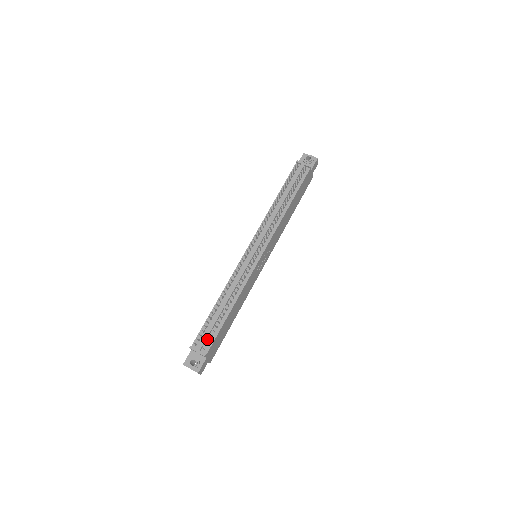
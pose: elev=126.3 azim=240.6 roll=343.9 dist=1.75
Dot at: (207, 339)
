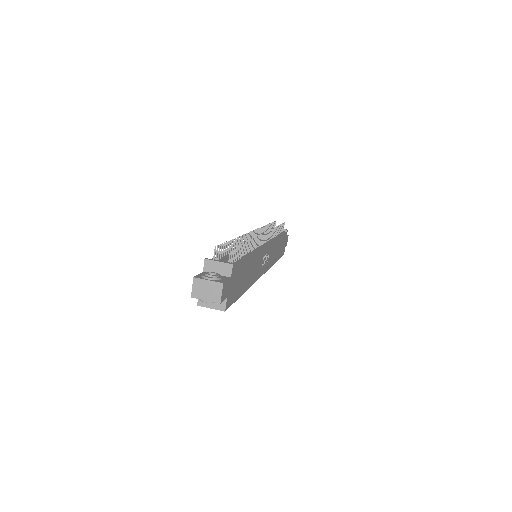
Dot at: occluded
